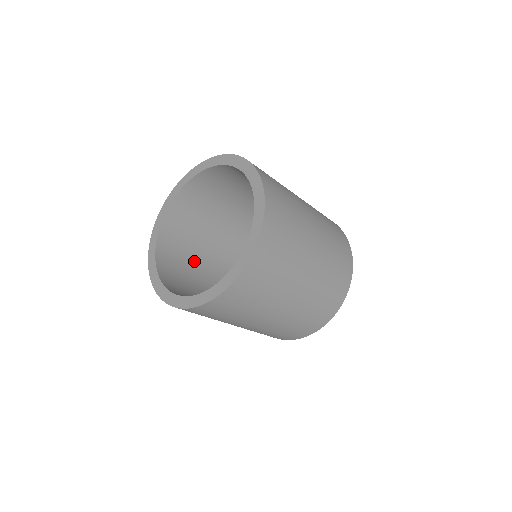
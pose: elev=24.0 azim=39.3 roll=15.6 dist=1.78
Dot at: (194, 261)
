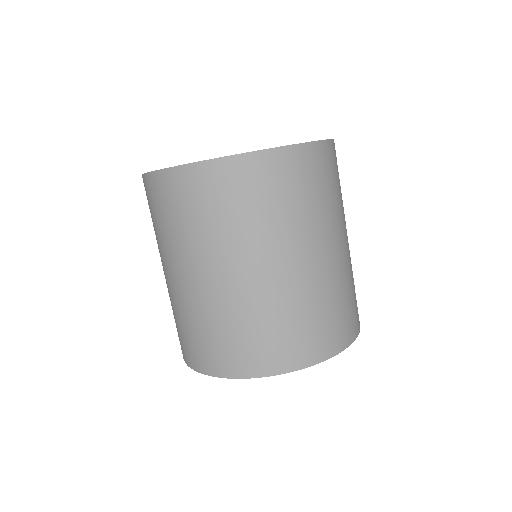
Dot at: occluded
